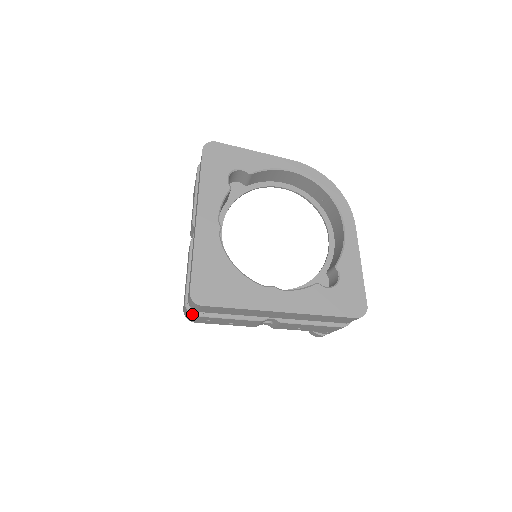
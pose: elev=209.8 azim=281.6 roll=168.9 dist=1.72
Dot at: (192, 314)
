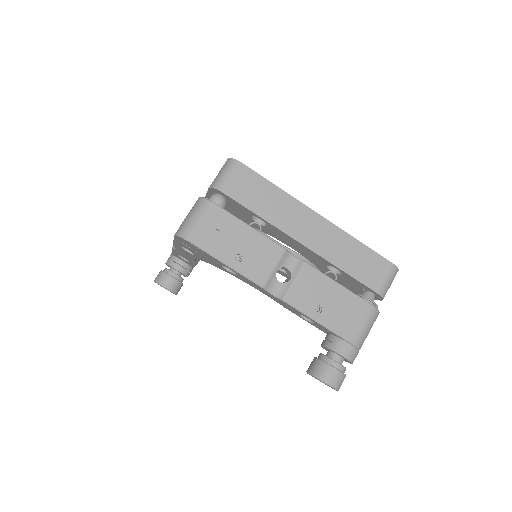
Dot at: (209, 200)
